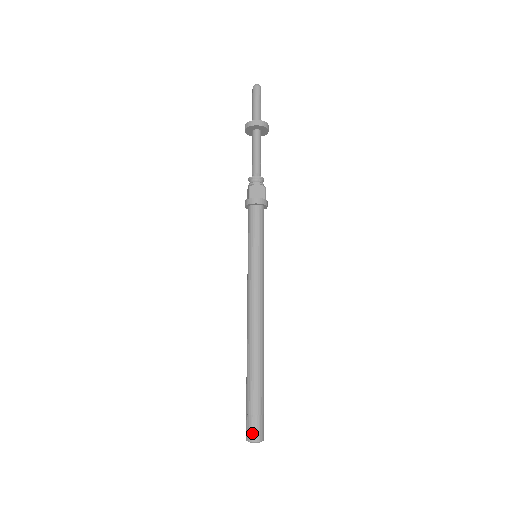
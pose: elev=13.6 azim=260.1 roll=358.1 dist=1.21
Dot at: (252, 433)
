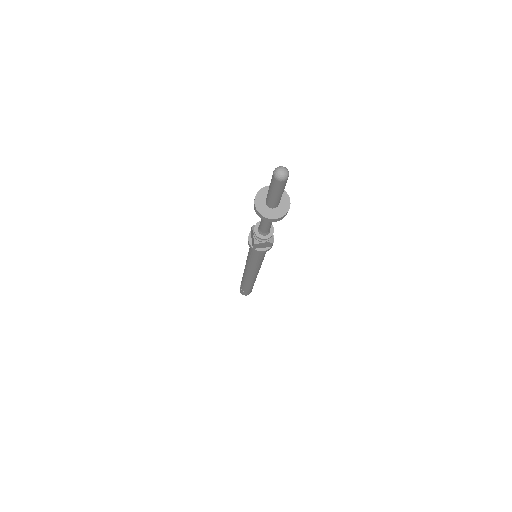
Dot at: (244, 294)
